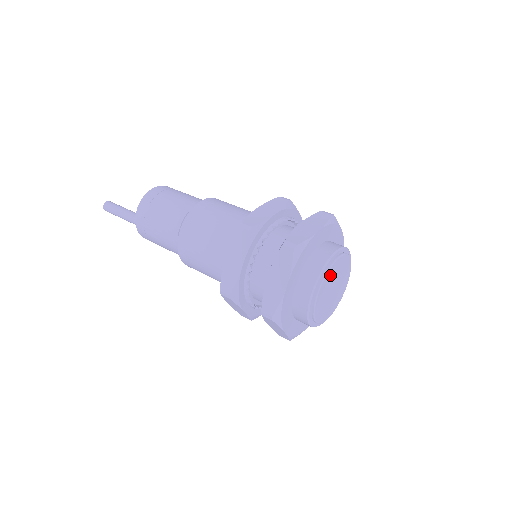
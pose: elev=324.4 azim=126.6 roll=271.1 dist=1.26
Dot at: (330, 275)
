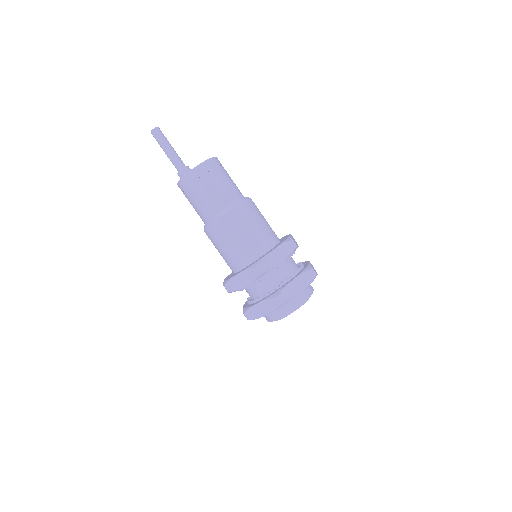
Dot at: occluded
